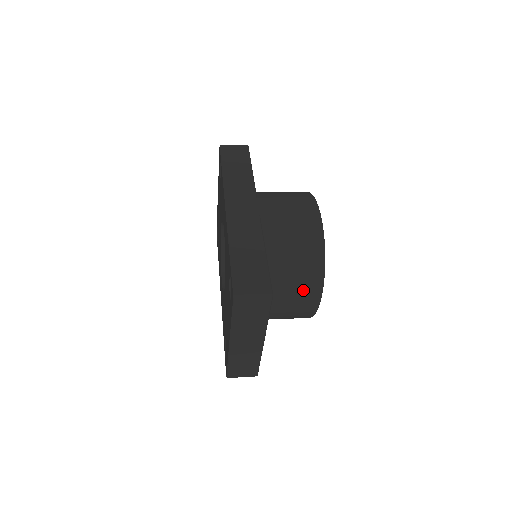
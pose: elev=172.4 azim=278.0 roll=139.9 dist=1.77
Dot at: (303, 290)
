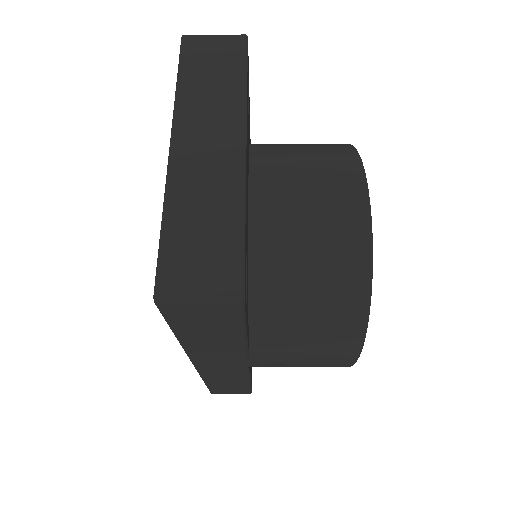
Dot at: (325, 165)
